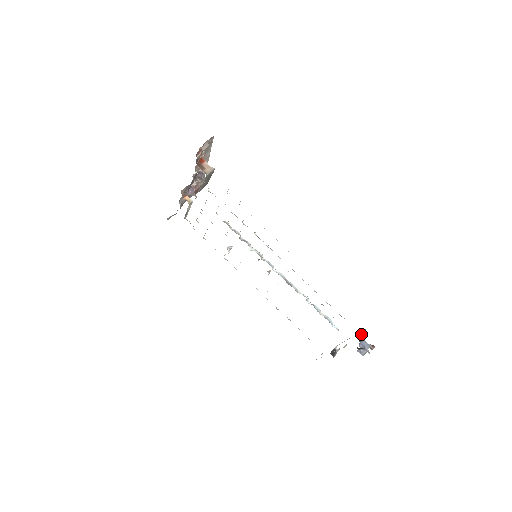
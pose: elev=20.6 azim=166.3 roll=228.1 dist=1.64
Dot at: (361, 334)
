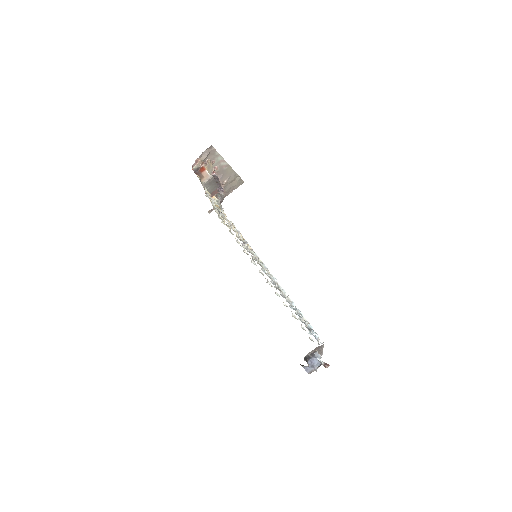
Dot at: occluded
